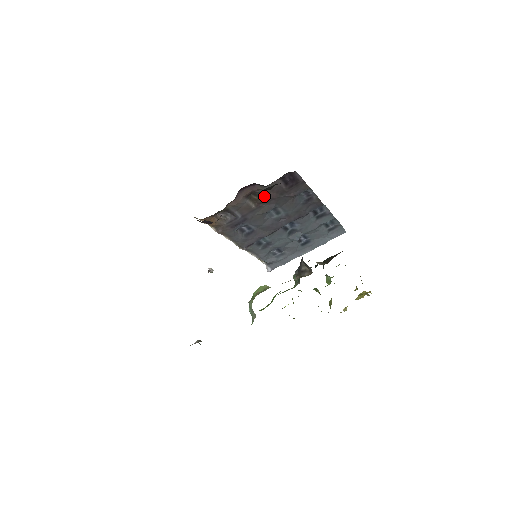
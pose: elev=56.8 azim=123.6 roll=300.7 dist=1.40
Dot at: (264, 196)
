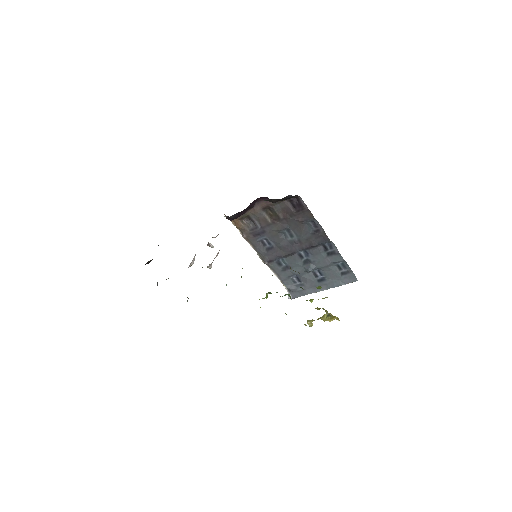
Dot at: (277, 213)
